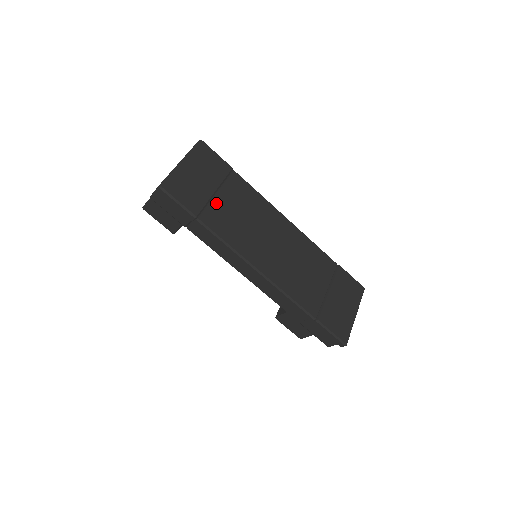
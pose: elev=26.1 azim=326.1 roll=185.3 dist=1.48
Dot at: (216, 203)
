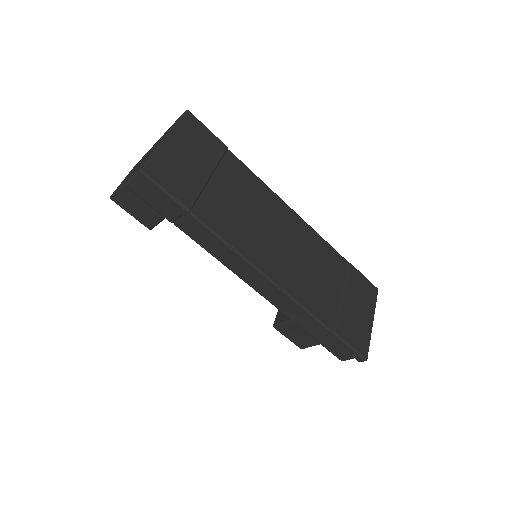
Dot at: (212, 192)
